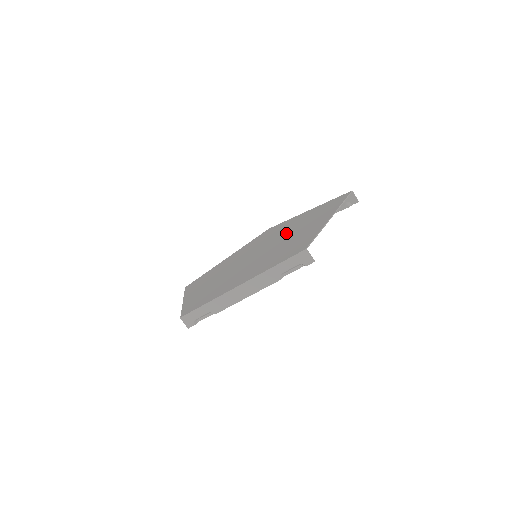
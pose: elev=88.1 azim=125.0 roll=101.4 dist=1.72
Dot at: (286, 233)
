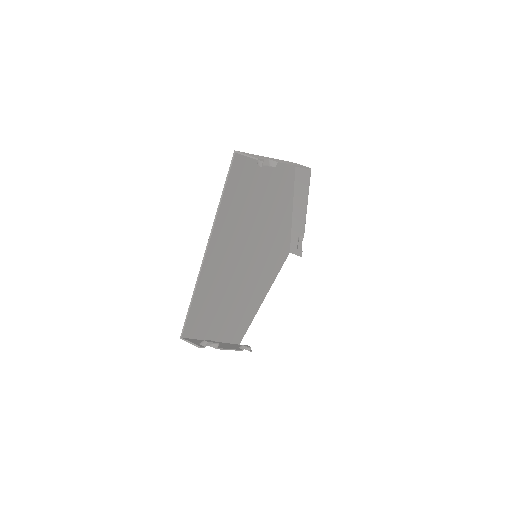
Dot at: (249, 226)
